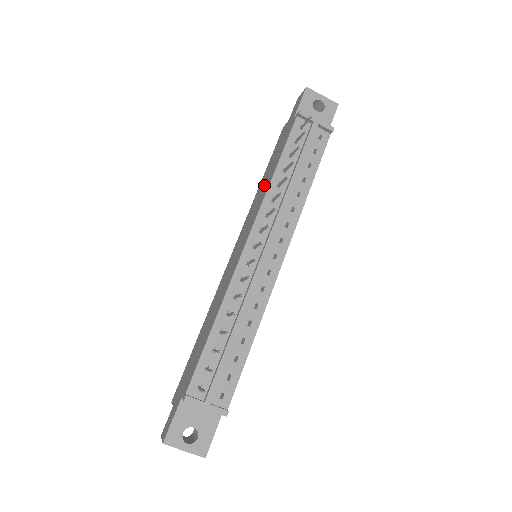
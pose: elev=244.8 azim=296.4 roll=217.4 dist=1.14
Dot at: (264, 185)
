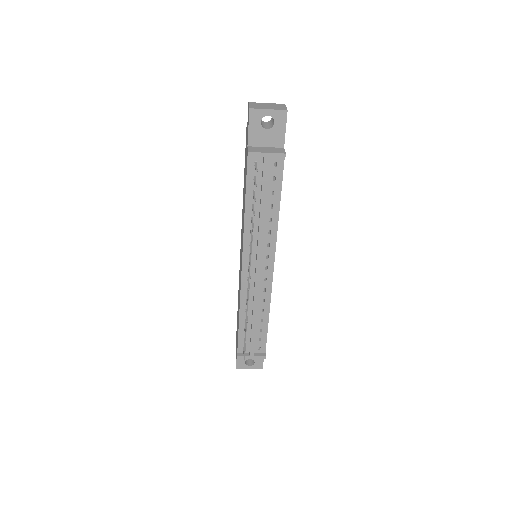
Dot at: occluded
